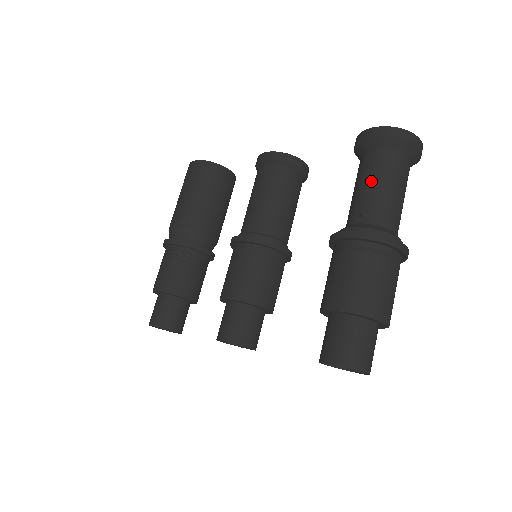
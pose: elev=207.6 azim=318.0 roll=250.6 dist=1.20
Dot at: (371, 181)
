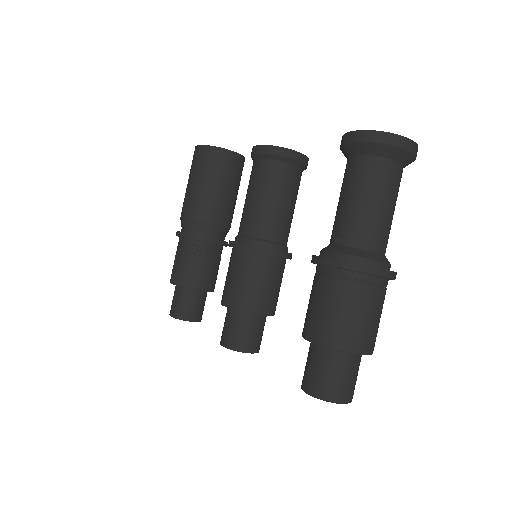
Dot at: (352, 196)
